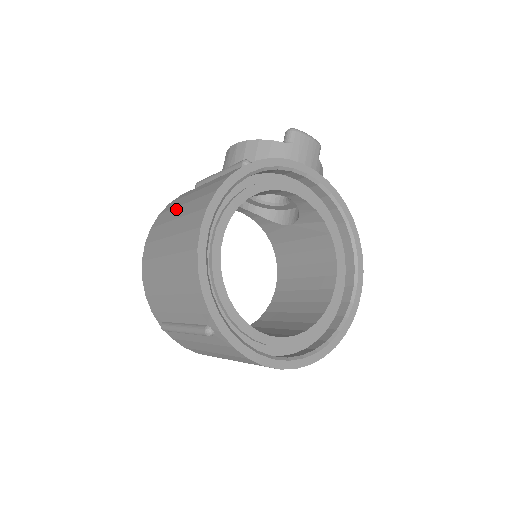
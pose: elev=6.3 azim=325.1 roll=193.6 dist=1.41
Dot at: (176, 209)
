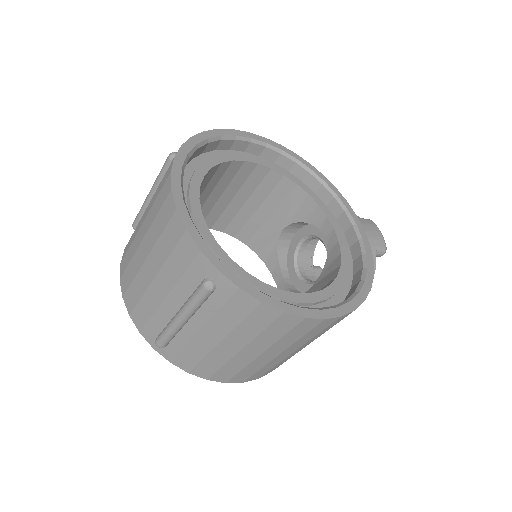
Dot at: occluded
